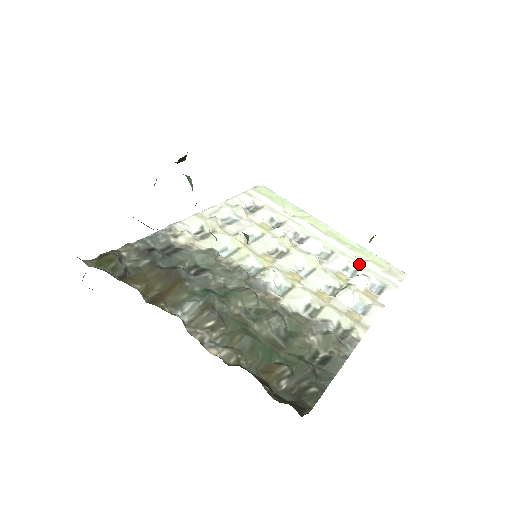
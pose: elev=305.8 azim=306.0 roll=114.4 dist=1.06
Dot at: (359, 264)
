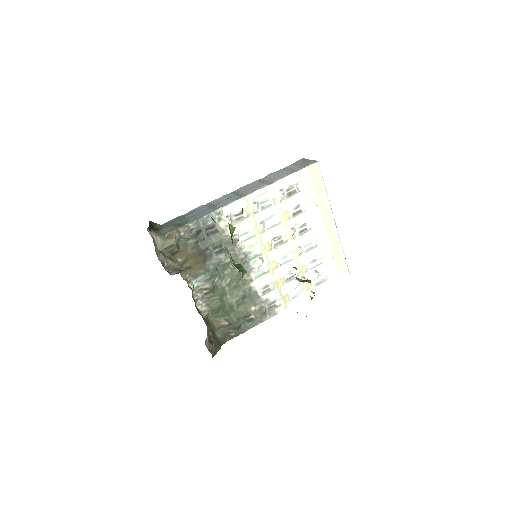
Dot at: (325, 260)
